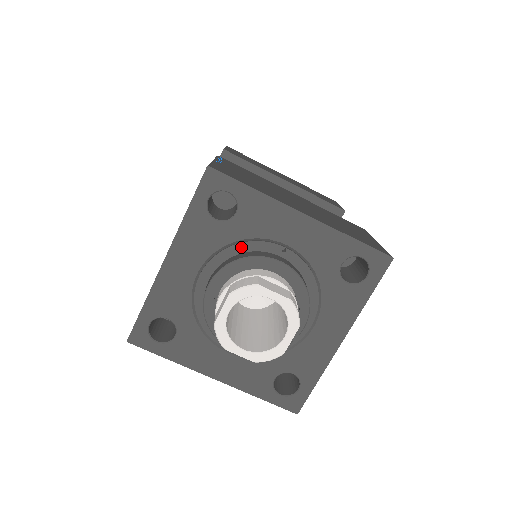
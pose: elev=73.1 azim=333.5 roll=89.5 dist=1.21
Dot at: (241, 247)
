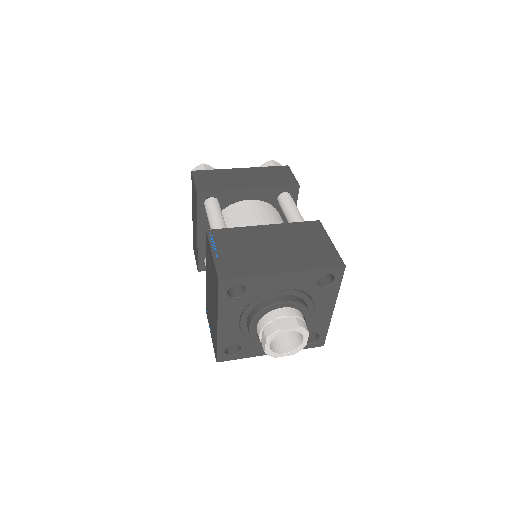
Dot at: (257, 302)
